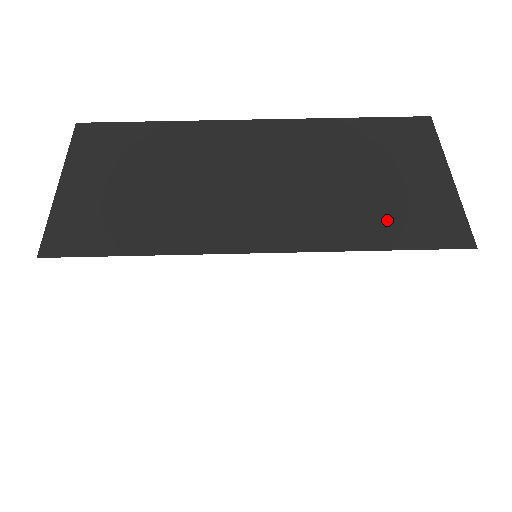
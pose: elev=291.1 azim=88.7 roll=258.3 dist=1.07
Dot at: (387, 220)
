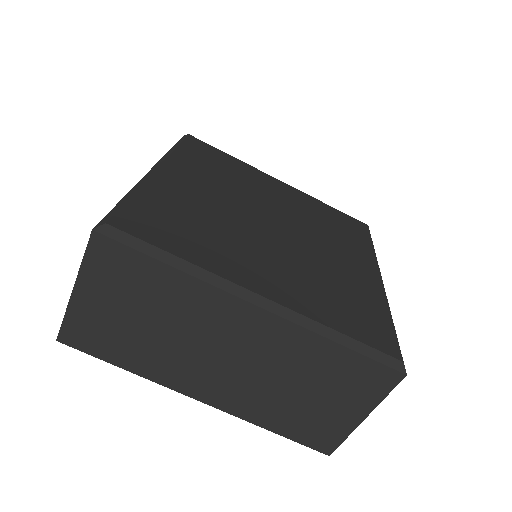
Dot at: (293, 421)
